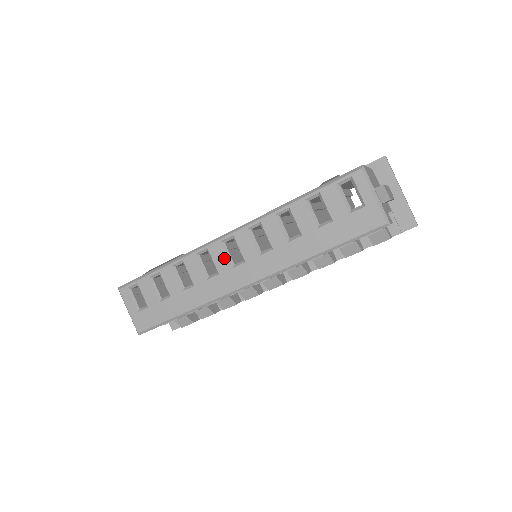
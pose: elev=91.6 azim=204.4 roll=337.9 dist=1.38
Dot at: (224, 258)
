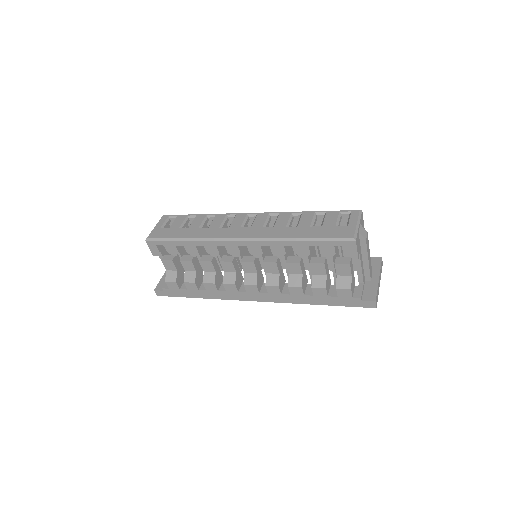
Dot at: (241, 221)
